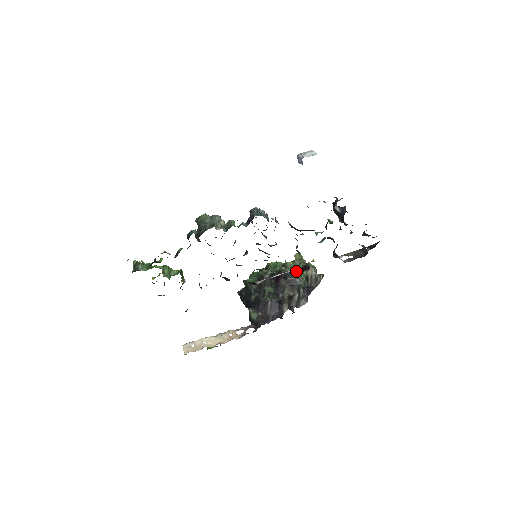
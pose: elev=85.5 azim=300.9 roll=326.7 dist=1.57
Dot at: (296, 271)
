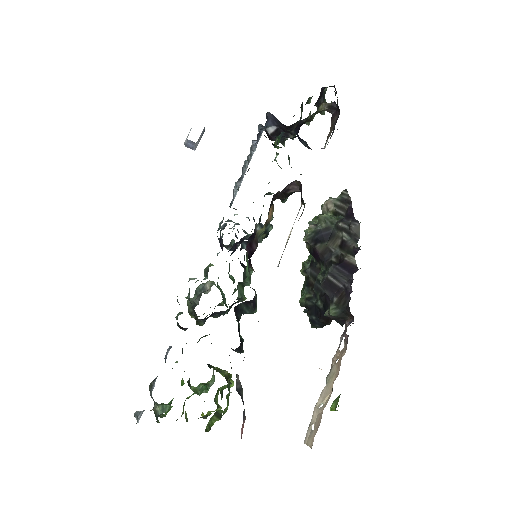
Dot at: (318, 223)
